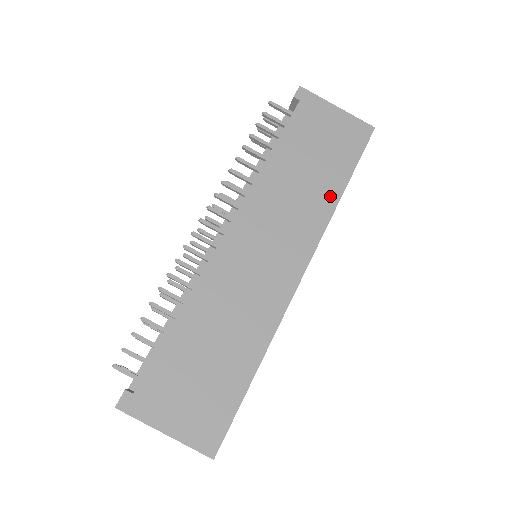
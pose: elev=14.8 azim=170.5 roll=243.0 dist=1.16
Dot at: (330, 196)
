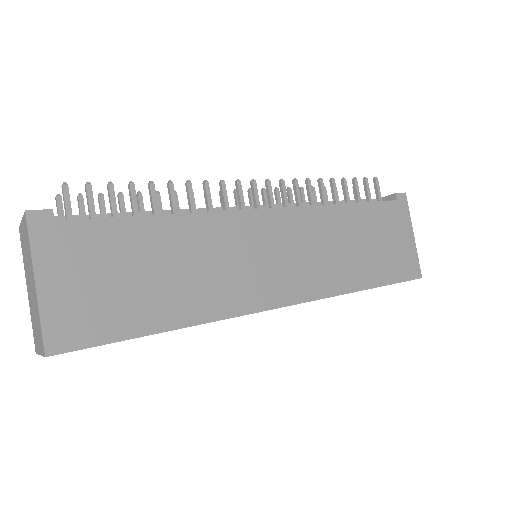
Dot at: (353, 281)
